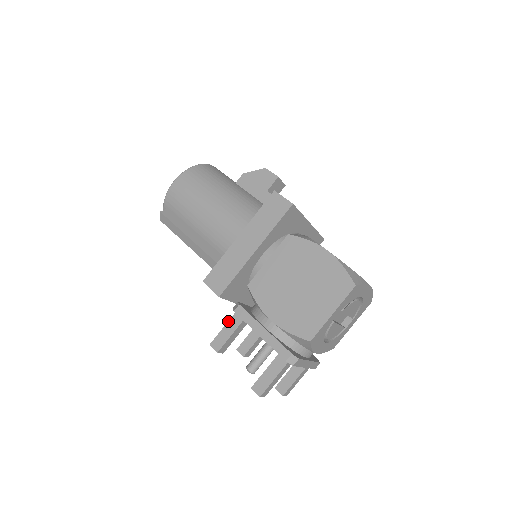
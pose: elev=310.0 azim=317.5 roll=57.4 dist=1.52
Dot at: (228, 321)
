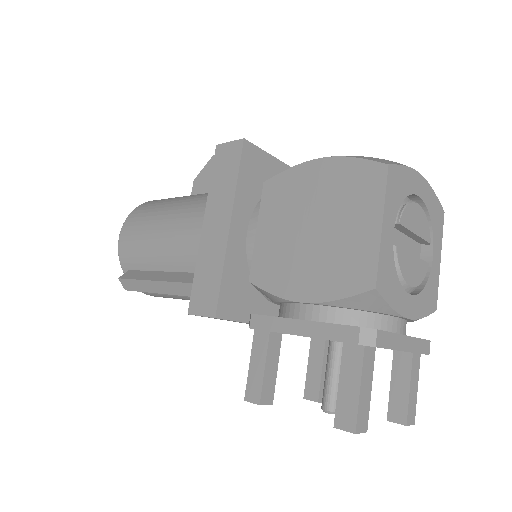
Dot at: (251, 349)
